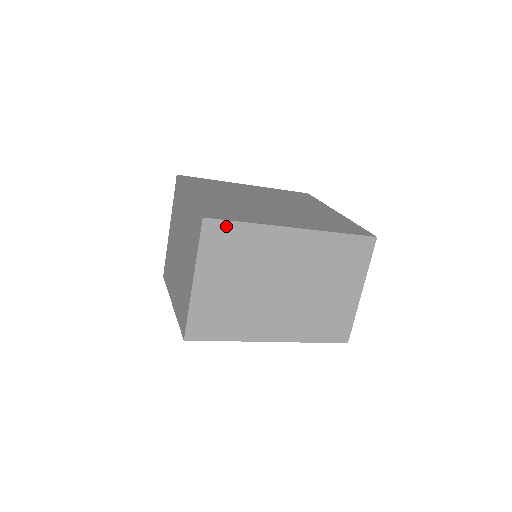
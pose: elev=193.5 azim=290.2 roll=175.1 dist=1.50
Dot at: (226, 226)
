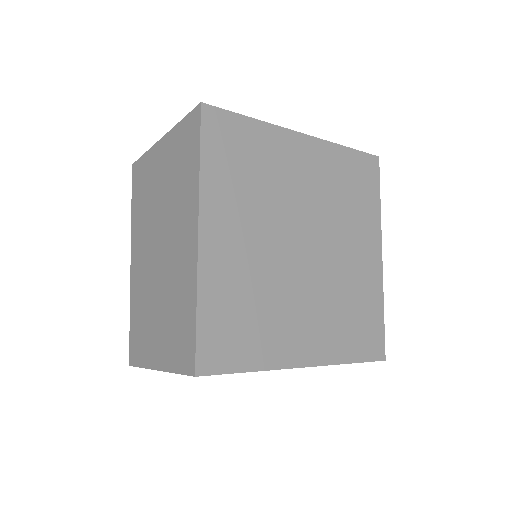
Dot at: (221, 373)
